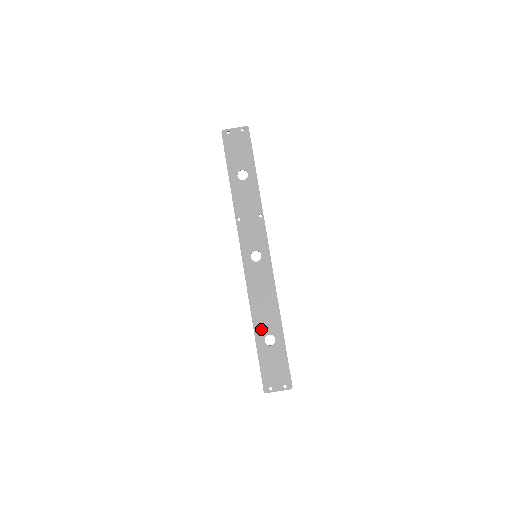
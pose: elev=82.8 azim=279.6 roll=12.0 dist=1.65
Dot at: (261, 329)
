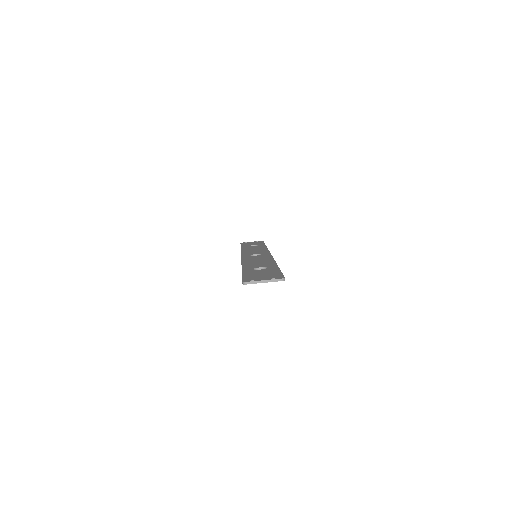
Dot at: (251, 267)
